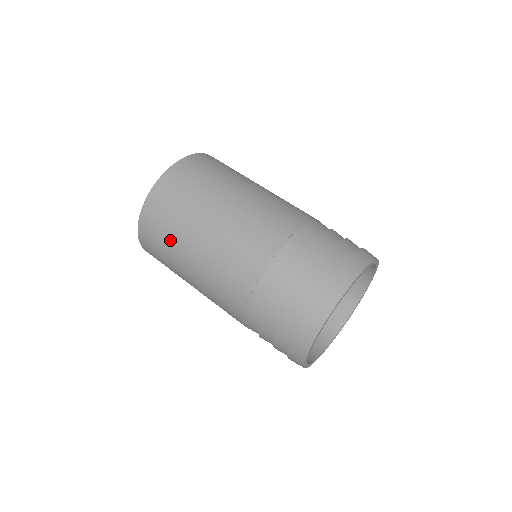
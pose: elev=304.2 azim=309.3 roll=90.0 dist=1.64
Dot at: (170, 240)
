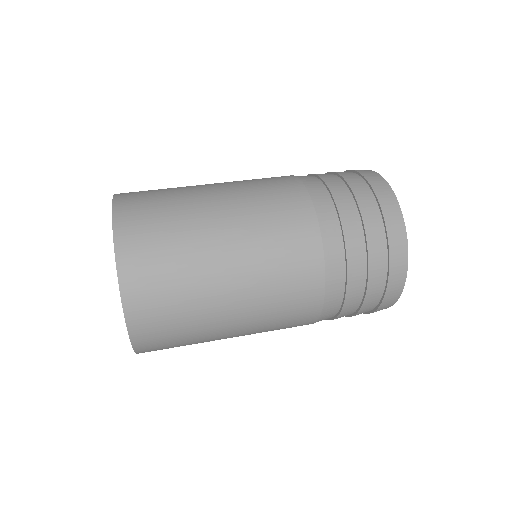
Dot at: (186, 277)
